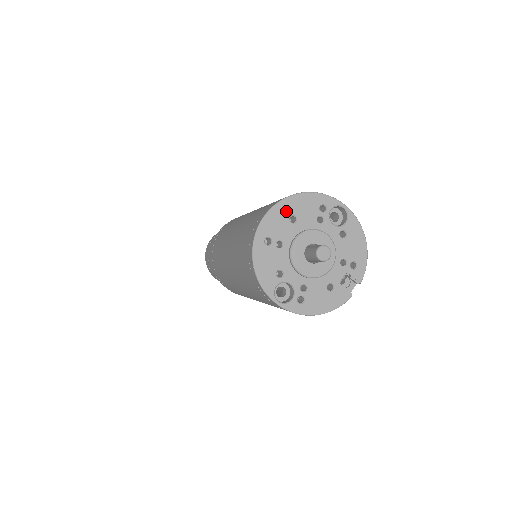
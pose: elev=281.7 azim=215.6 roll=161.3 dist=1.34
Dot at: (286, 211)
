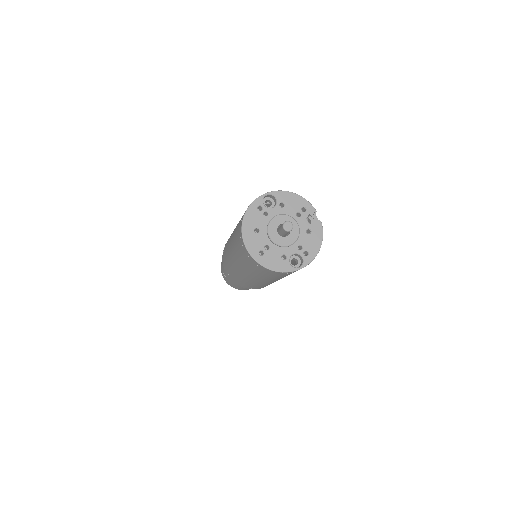
Dot at: (250, 232)
